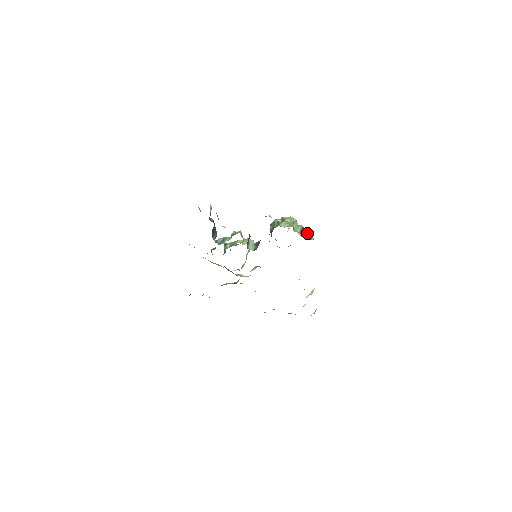
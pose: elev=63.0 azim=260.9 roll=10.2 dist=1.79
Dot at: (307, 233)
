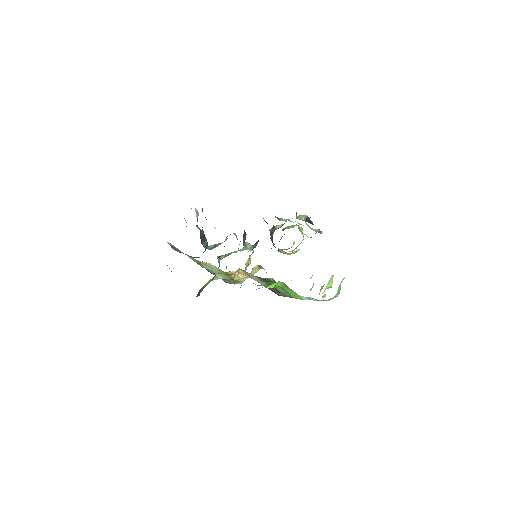
Dot at: occluded
